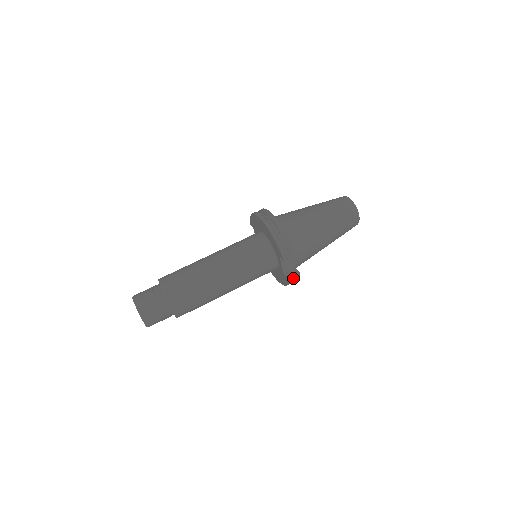
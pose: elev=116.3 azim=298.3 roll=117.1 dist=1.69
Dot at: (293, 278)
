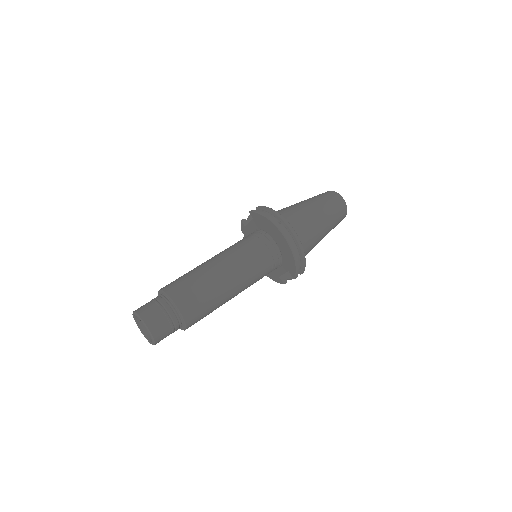
Dot at: occluded
